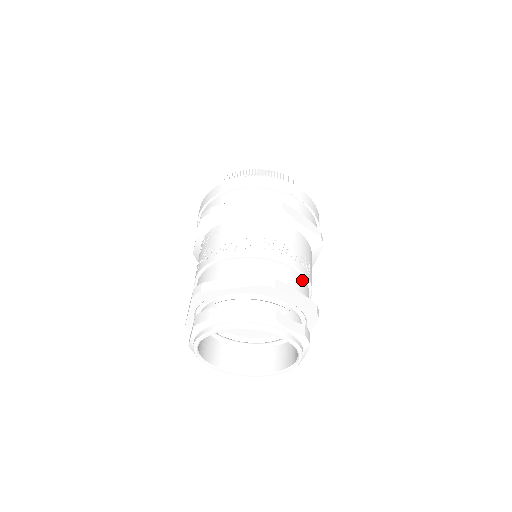
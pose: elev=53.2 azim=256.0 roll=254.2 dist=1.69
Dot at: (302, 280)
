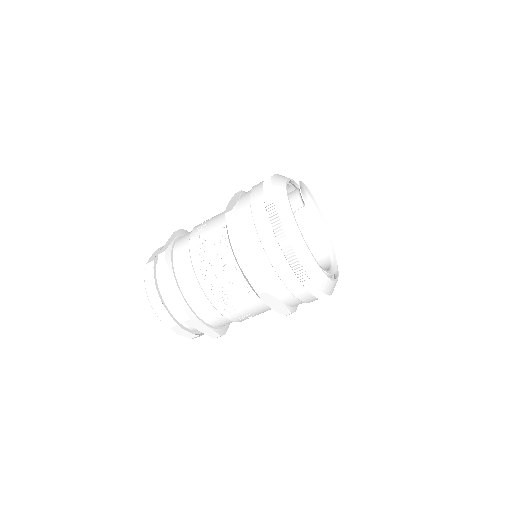
Dot at: occluded
